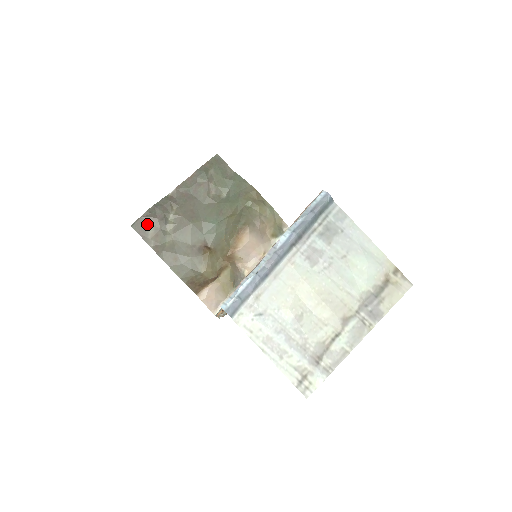
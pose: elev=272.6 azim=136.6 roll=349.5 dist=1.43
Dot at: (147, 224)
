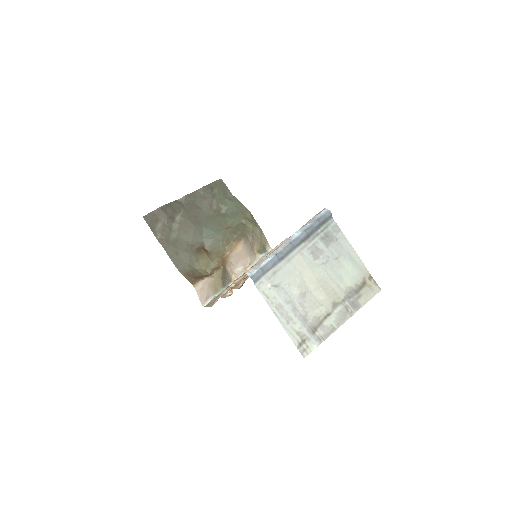
Dot at: (157, 219)
